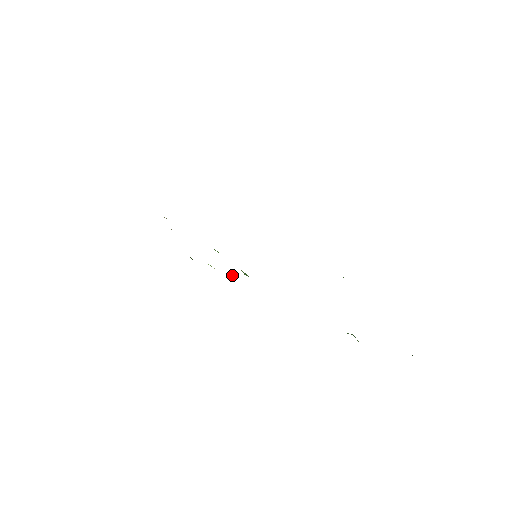
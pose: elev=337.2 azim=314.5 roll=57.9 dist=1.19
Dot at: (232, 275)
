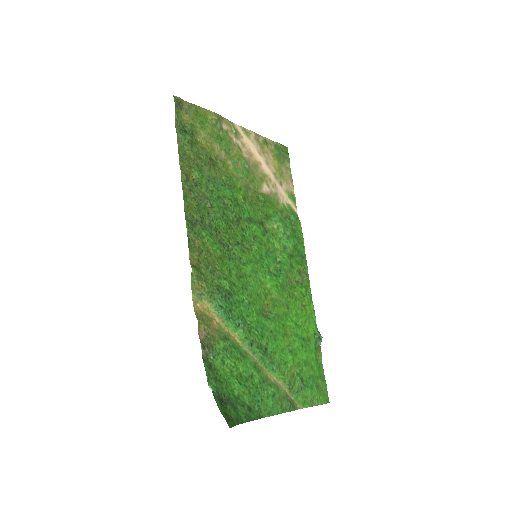
Dot at: (284, 205)
